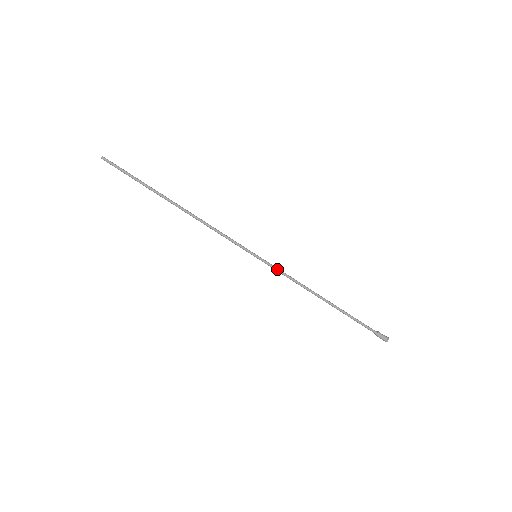
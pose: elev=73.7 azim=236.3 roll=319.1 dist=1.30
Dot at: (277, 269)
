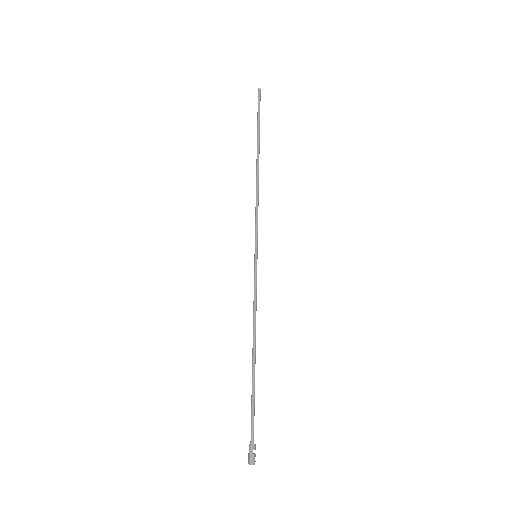
Dot at: (255, 283)
